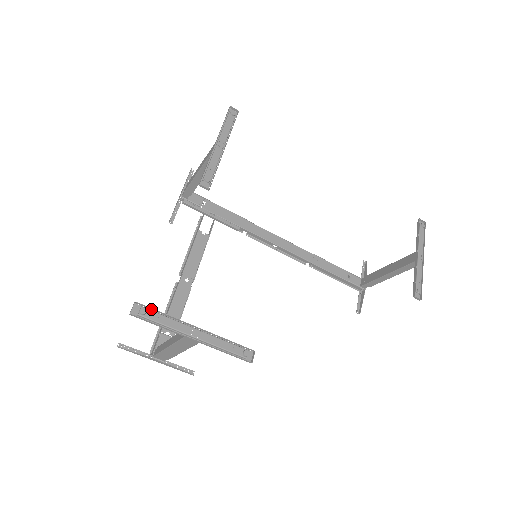
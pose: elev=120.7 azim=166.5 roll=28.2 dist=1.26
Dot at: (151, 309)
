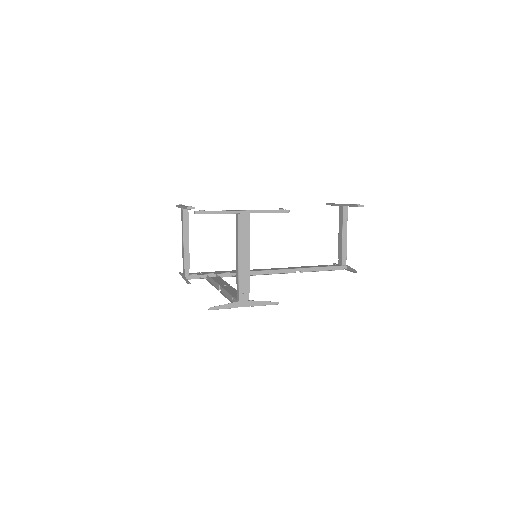
Dot at: occluded
